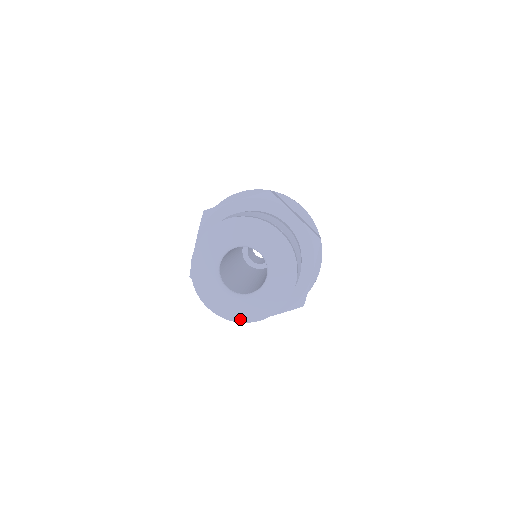
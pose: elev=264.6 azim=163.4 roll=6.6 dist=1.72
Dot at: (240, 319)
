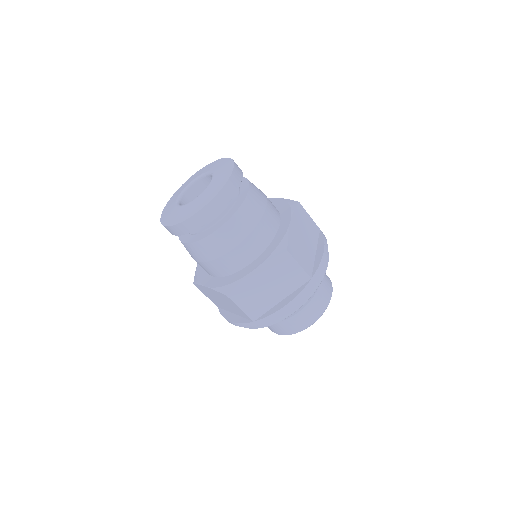
Dot at: (163, 220)
